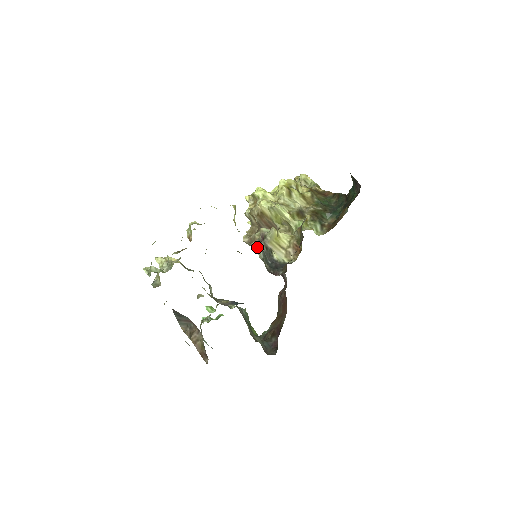
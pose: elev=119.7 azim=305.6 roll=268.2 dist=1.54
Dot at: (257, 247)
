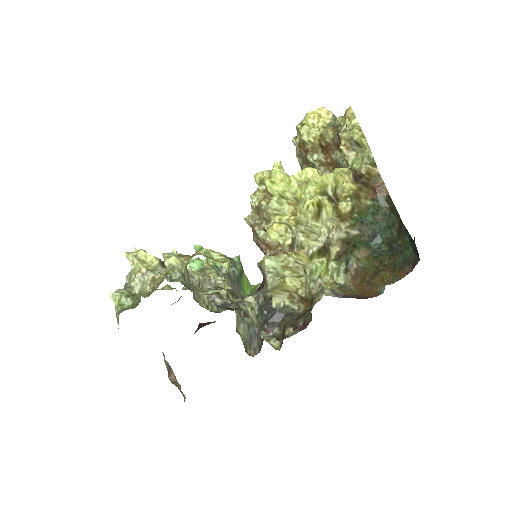
Dot at: (252, 307)
